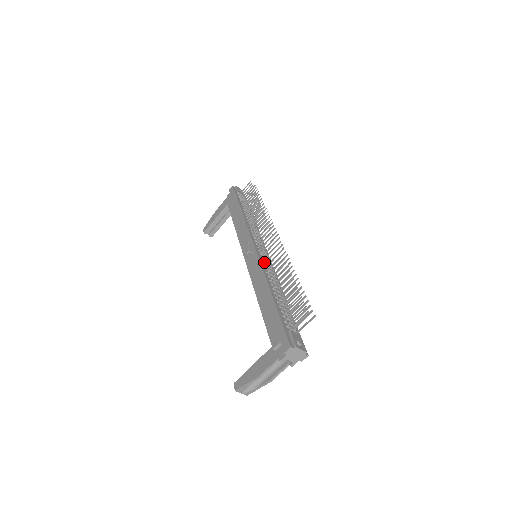
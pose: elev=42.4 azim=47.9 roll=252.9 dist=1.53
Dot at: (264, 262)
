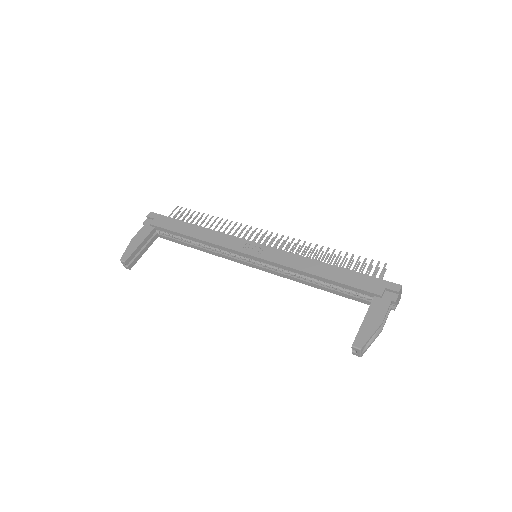
Dot at: occluded
